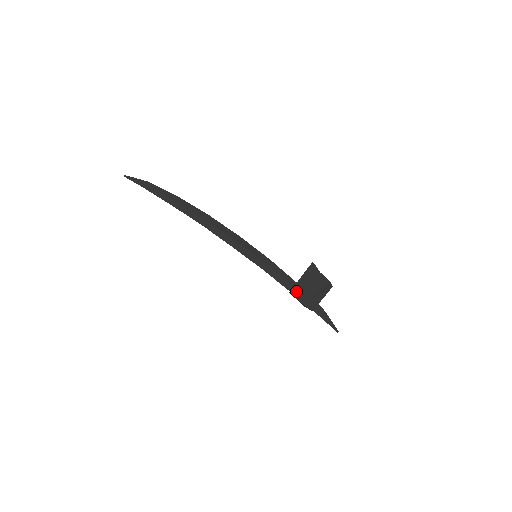
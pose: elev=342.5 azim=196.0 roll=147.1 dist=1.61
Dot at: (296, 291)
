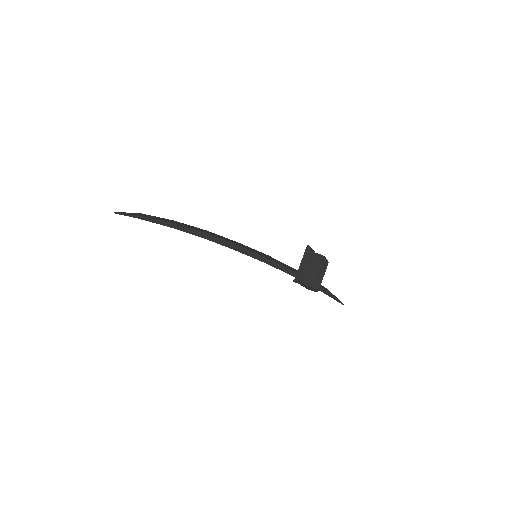
Dot at: (300, 275)
